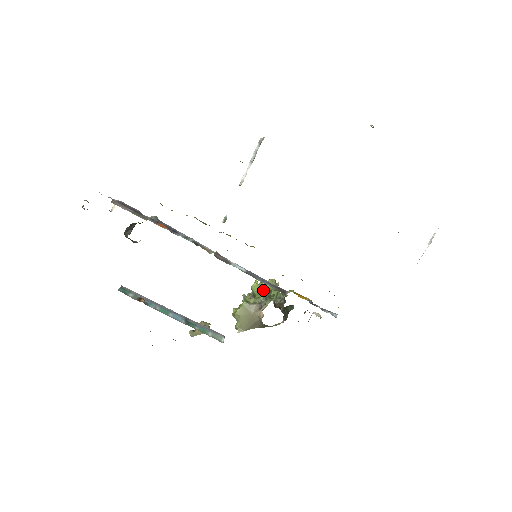
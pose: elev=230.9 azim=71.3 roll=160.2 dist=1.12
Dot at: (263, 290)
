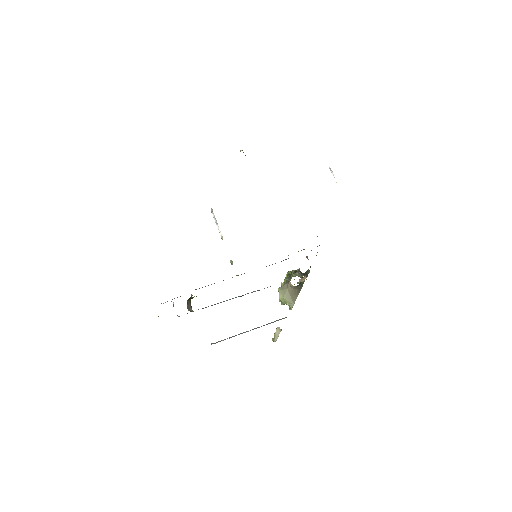
Dot at: occluded
